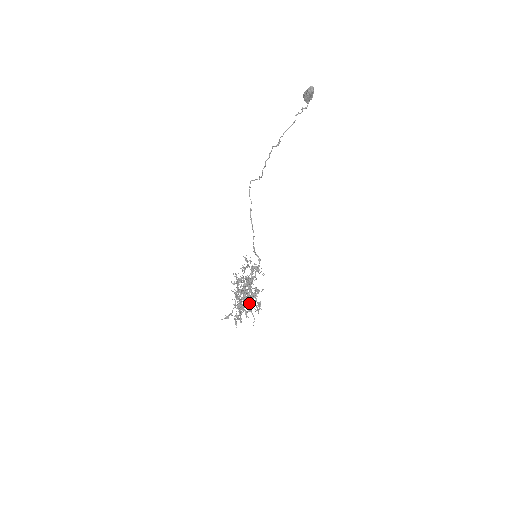
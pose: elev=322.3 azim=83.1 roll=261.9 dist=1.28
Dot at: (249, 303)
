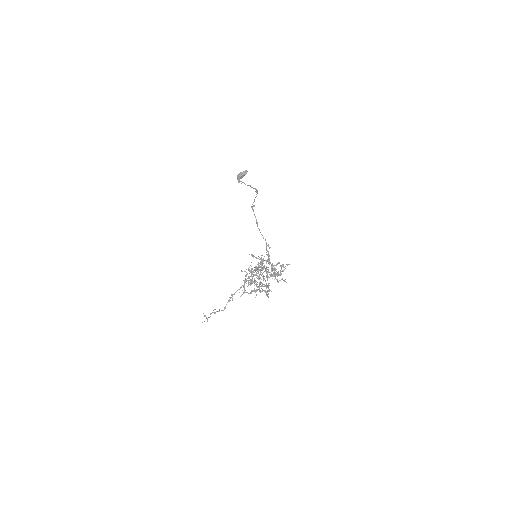
Dot at: (254, 288)
